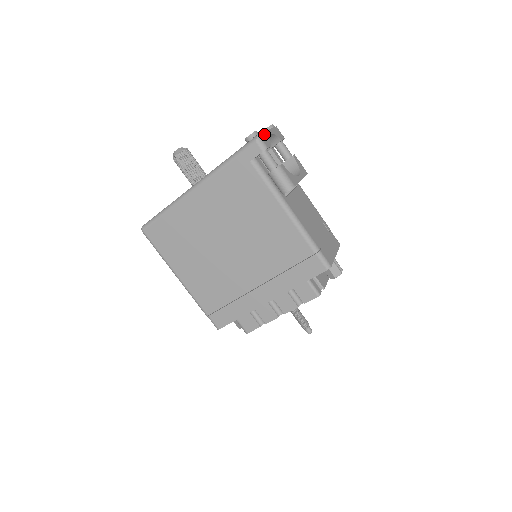
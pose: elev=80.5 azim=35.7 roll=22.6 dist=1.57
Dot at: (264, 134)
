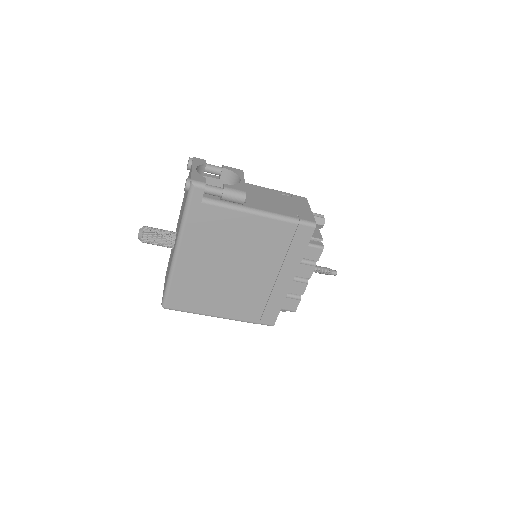
Dot at: (193, 174)
